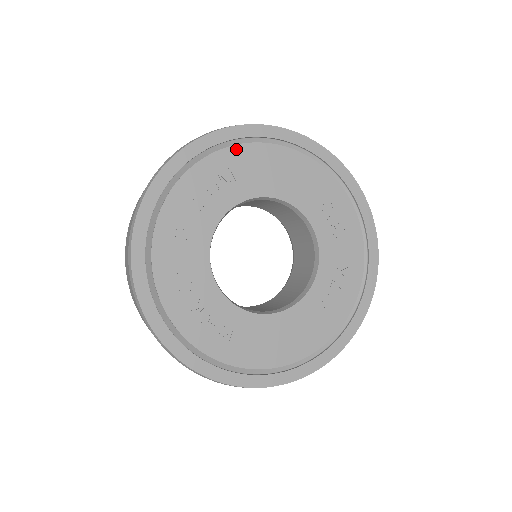
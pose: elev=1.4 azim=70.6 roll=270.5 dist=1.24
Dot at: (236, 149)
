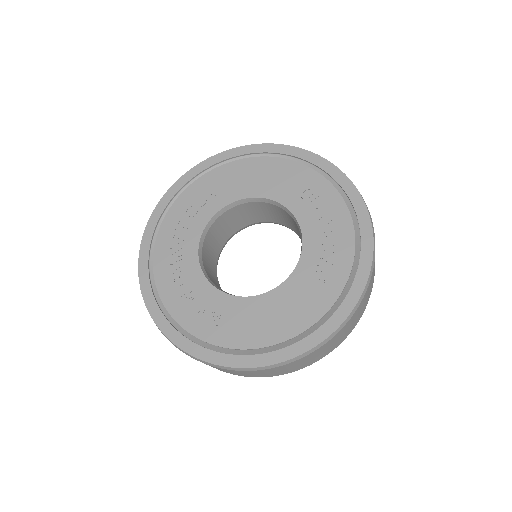
Dot at: (219, 170)
